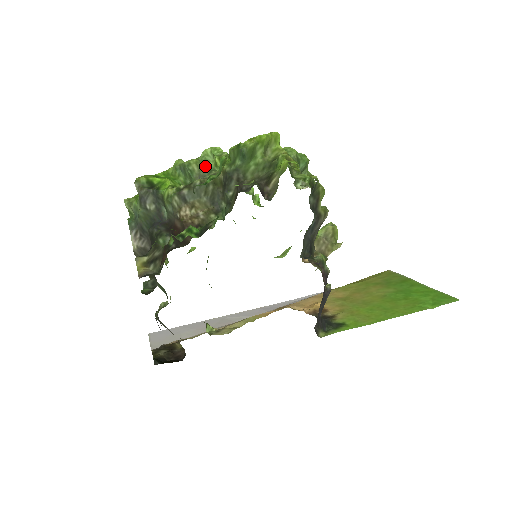
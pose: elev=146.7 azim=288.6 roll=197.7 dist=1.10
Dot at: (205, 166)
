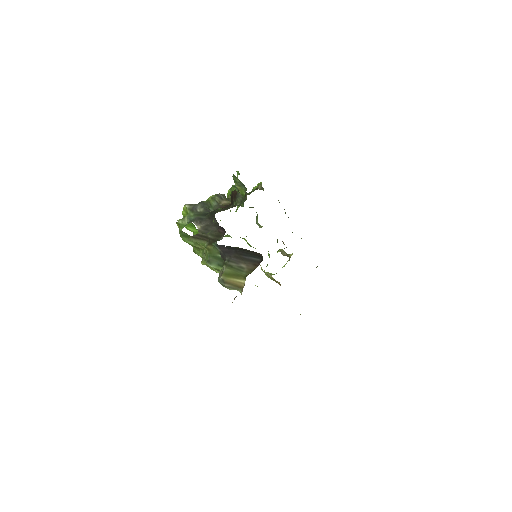
Dot at: occluded
